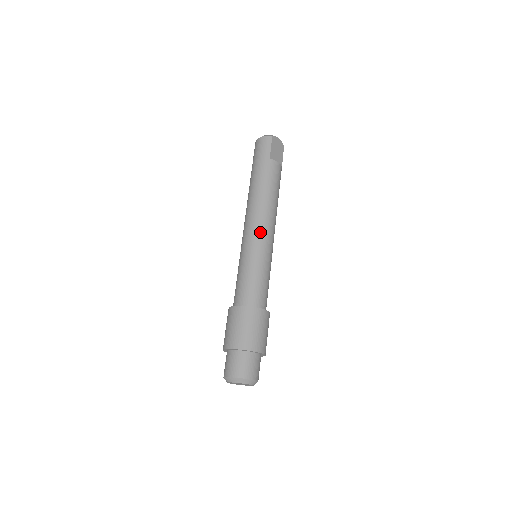
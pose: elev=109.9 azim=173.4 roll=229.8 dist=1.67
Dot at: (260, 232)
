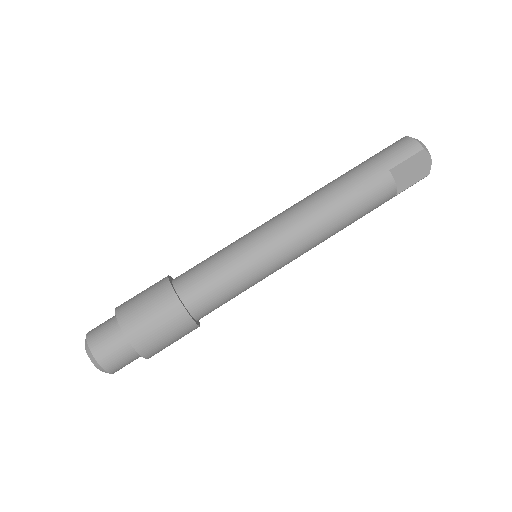
Dot at: (281, 236)
